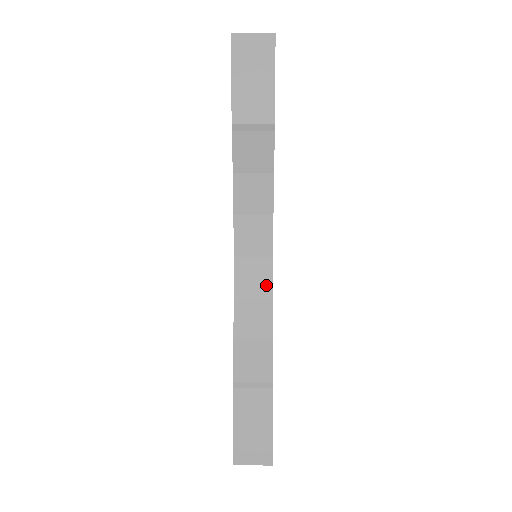
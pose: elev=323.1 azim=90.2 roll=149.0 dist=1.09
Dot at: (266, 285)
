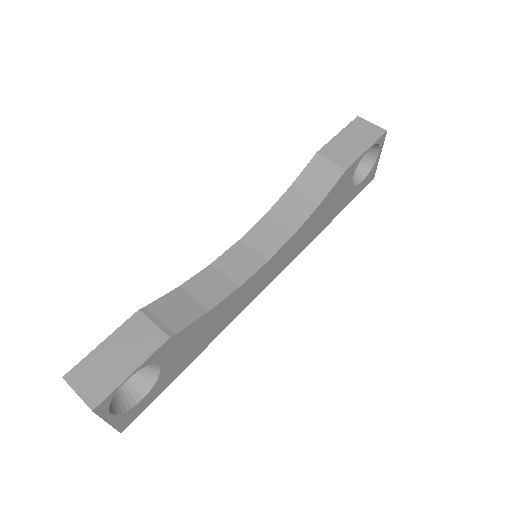
Dot at: (244, 274)
